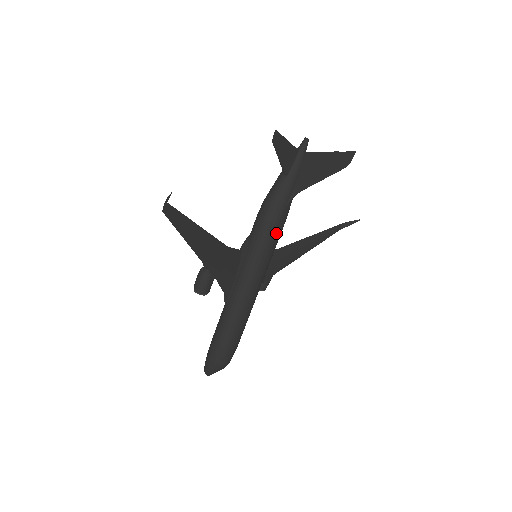
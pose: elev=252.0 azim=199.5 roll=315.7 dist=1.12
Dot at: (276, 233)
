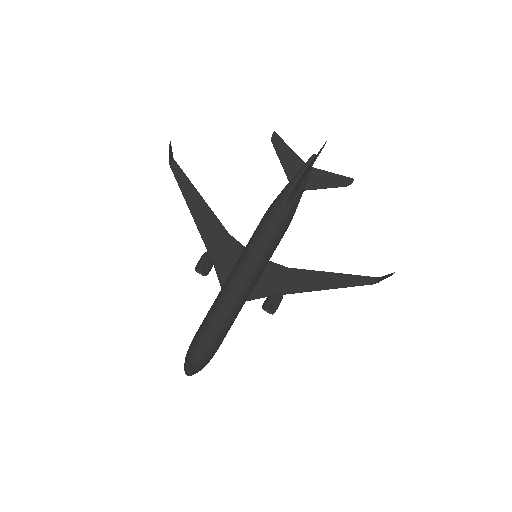
Dot at: (271, 229)
